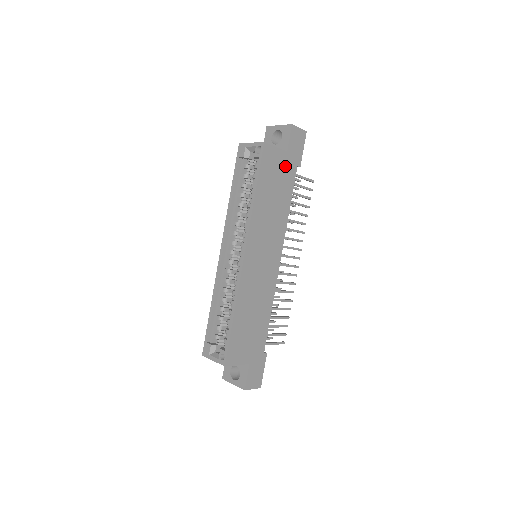
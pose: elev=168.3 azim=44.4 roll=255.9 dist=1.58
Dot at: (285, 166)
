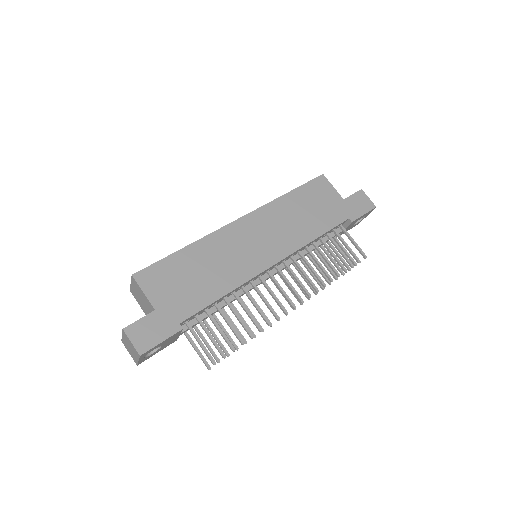
Dot at: (334, 206)
